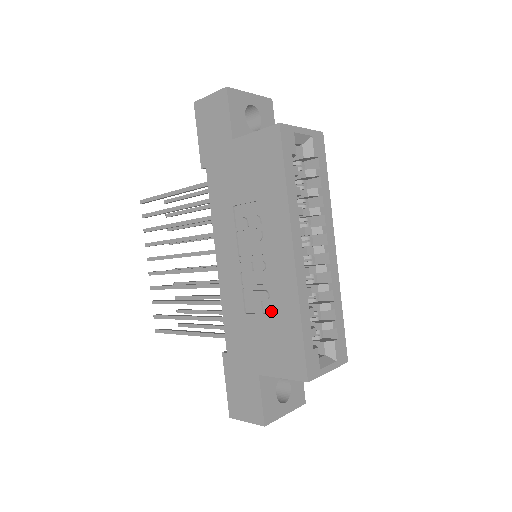
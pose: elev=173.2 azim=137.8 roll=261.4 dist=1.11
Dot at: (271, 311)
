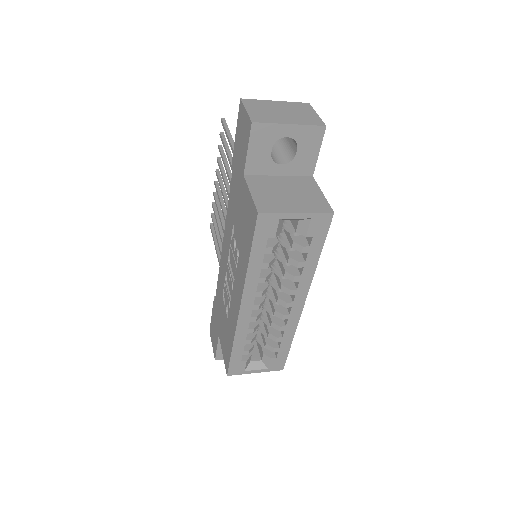
Dot at: occluded
